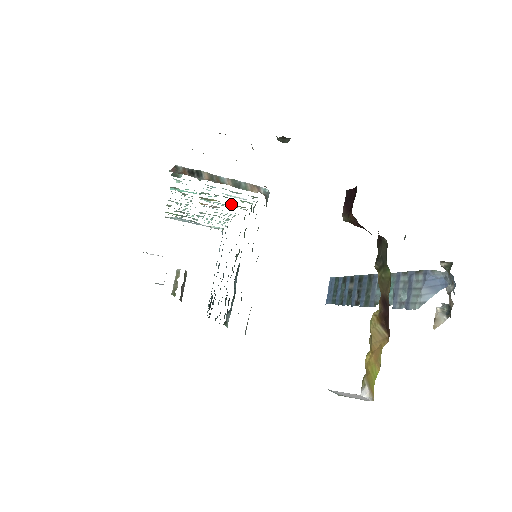
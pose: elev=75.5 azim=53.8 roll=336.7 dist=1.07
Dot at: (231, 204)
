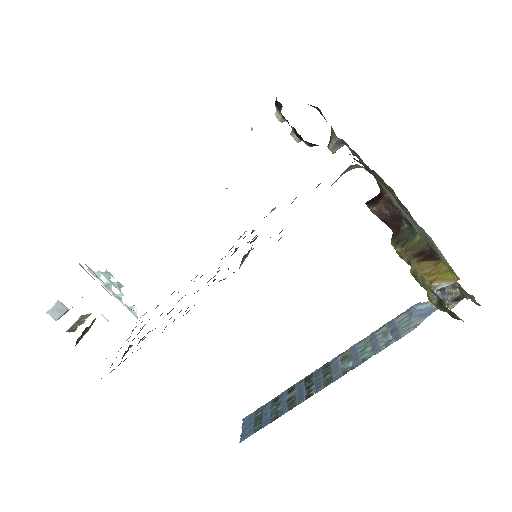
Dot at: occluded
